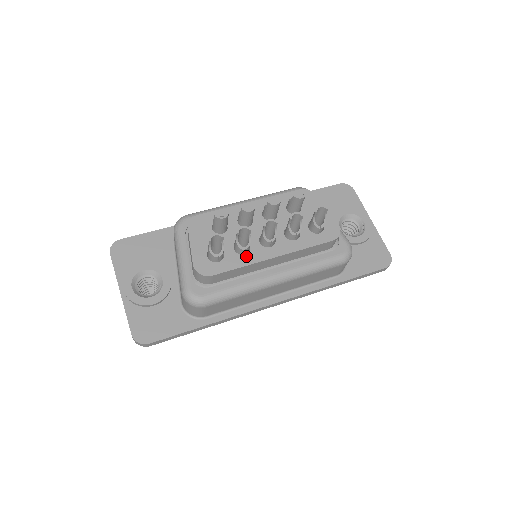
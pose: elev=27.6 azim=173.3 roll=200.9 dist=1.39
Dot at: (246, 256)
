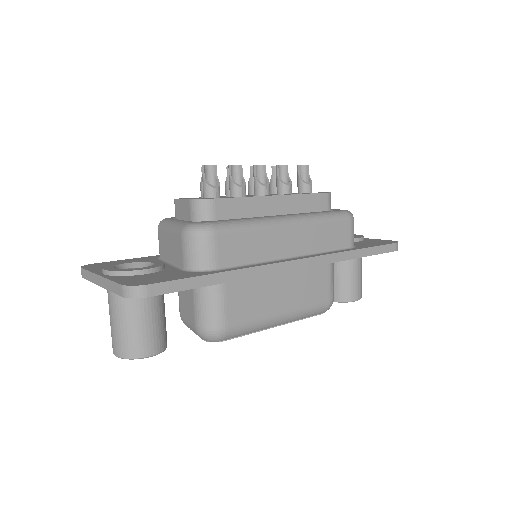
Dot at: (245, 196)
